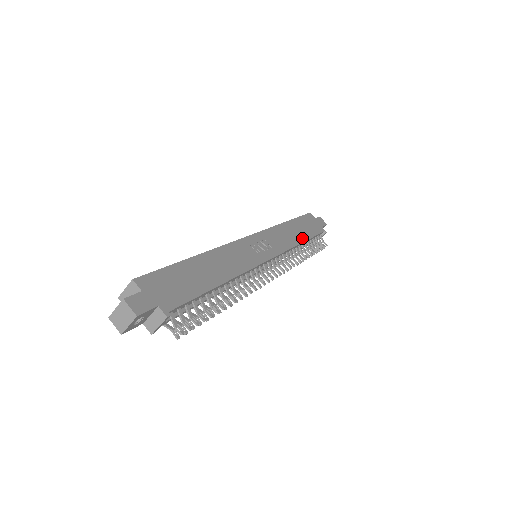
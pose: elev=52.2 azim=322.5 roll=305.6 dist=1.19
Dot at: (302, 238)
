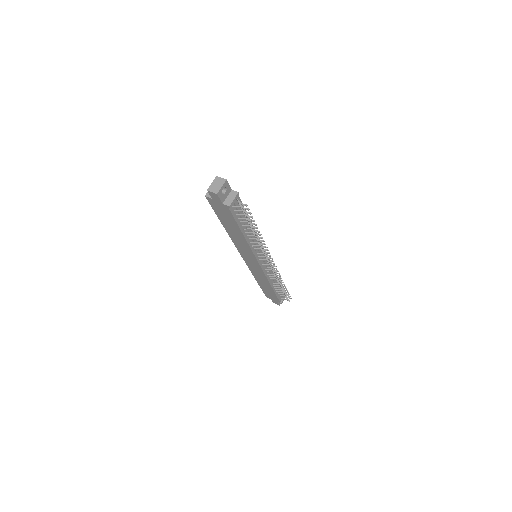
Dot at: occluded
